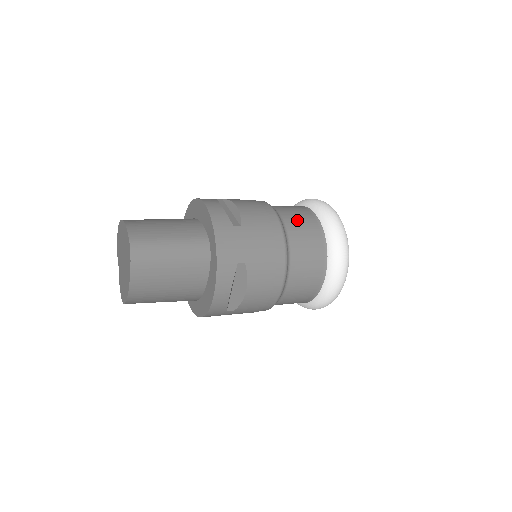
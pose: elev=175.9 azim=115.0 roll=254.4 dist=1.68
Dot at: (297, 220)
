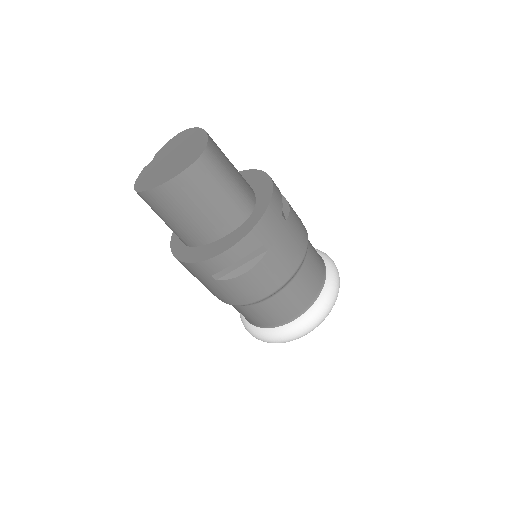
Dot at: (315, 257)
